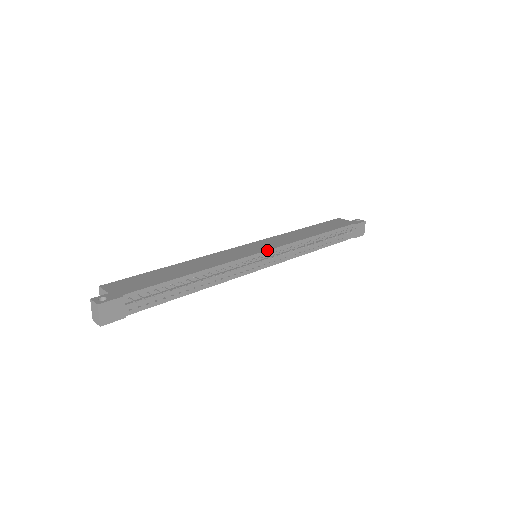
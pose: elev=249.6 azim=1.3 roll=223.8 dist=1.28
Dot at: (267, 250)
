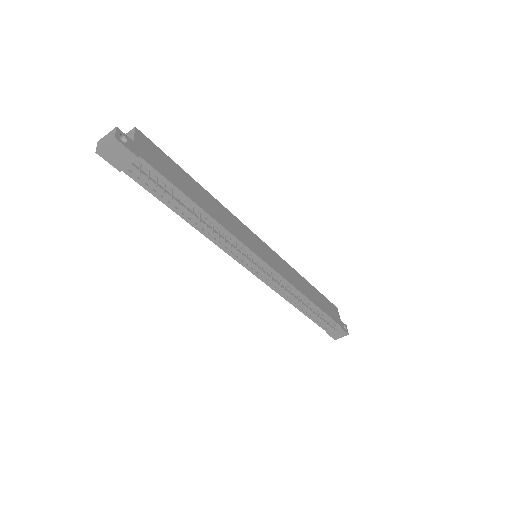
Dot at: (267, 263)
